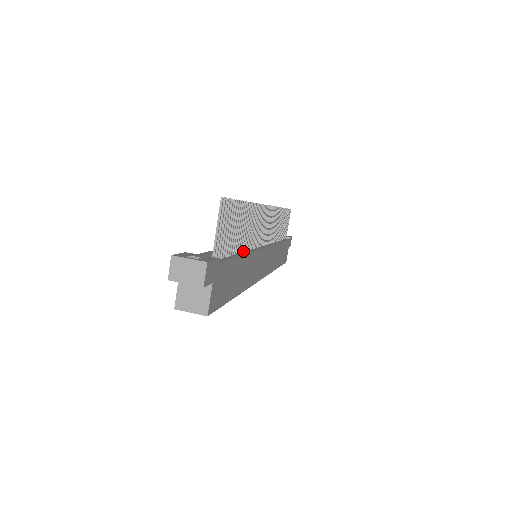
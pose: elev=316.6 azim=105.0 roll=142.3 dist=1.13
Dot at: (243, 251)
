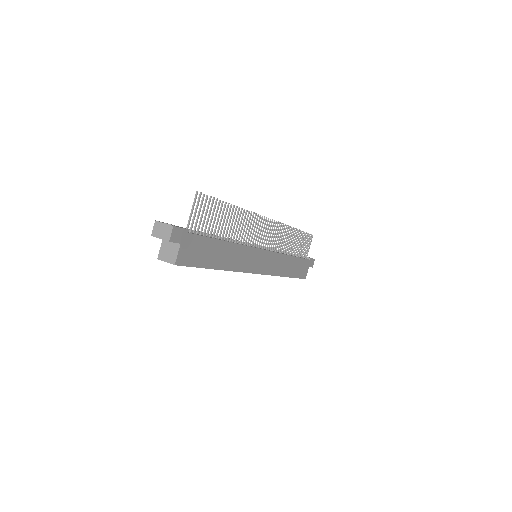
Dot at: (230, 241)
